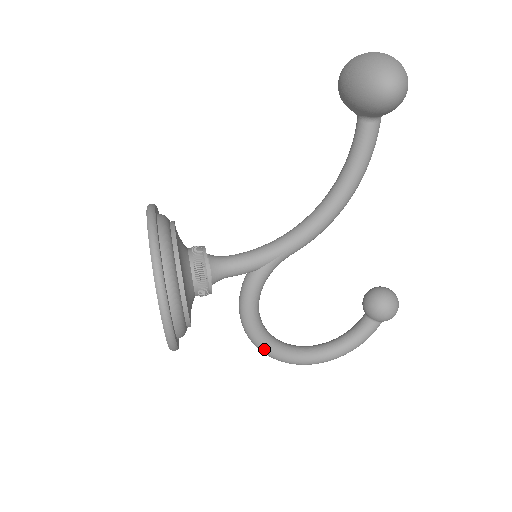
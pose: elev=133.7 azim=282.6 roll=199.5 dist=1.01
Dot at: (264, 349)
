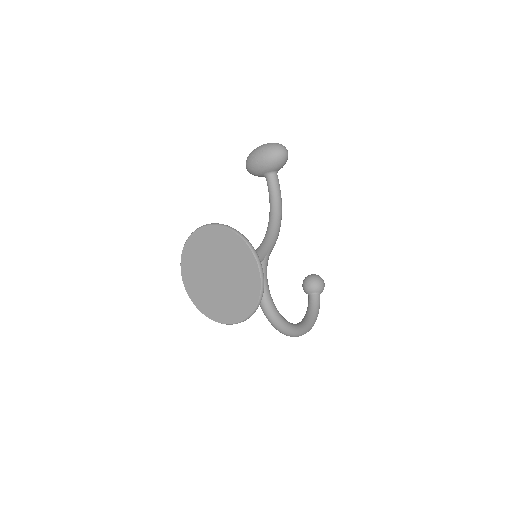
Dot at: (282, 323)
